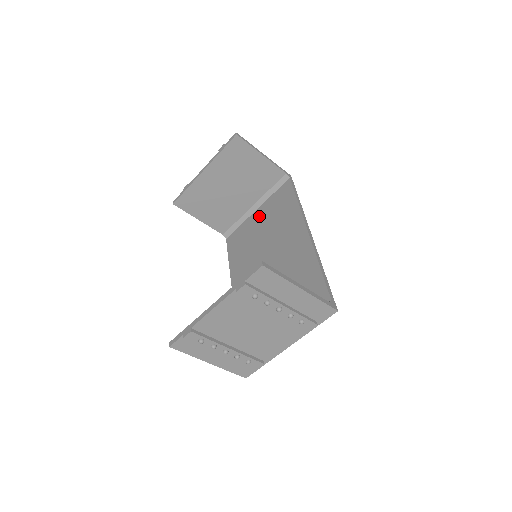
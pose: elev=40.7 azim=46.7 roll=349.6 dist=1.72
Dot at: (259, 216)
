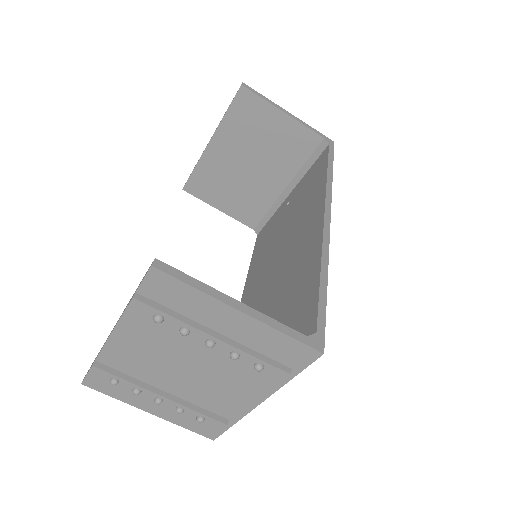
Dot at: (289, 202)
